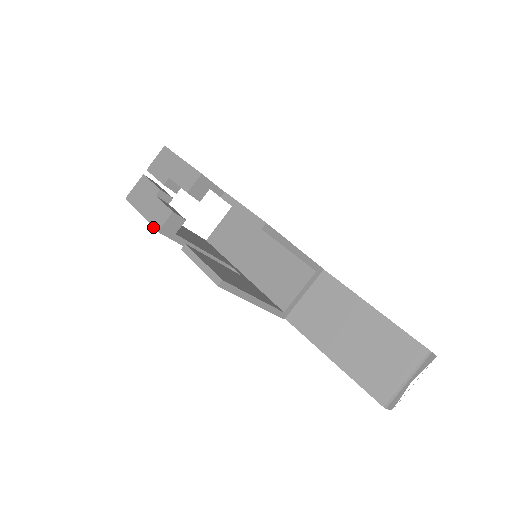
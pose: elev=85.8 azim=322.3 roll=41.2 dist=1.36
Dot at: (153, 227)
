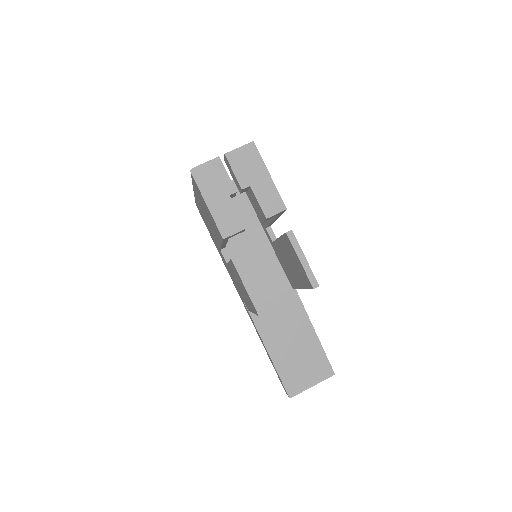
Dot at: (219, 230)
